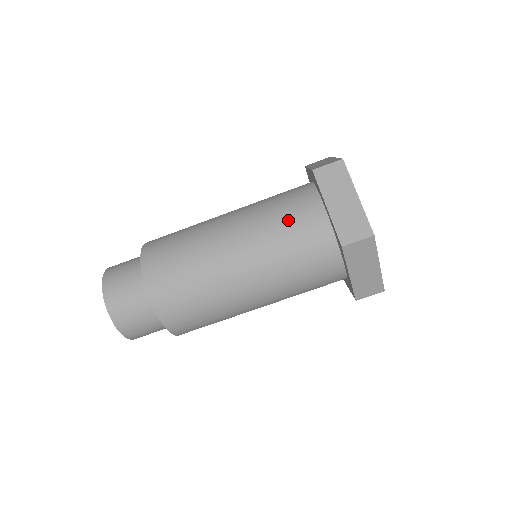
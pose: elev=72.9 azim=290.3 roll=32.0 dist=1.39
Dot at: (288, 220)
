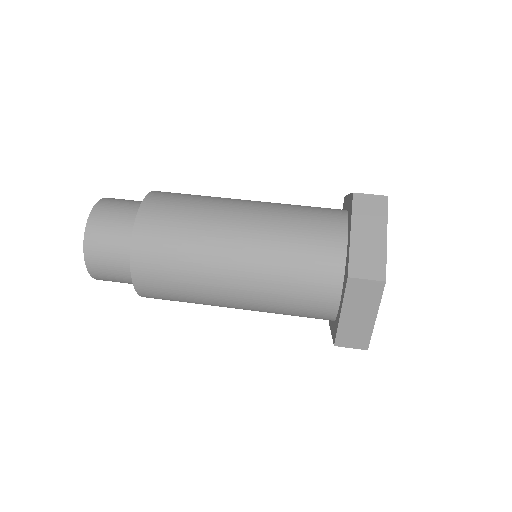
Dot at: (306, 230)
